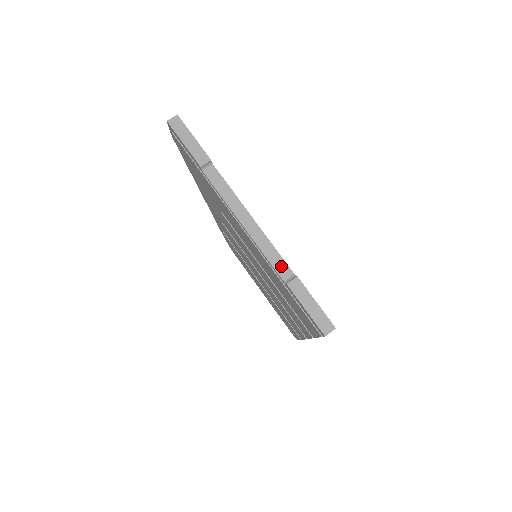
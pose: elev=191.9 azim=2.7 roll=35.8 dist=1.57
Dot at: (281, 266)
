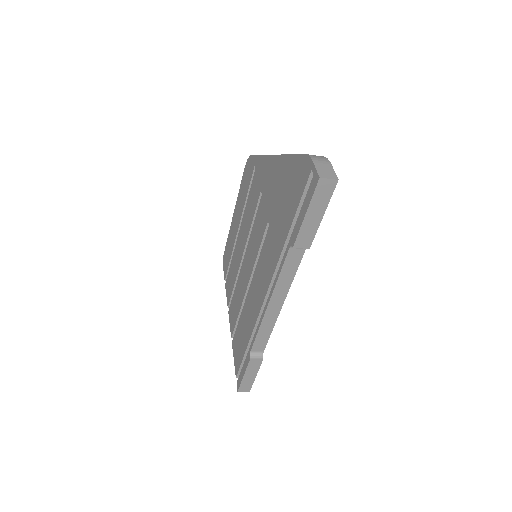
Dot at: (261, 344)
